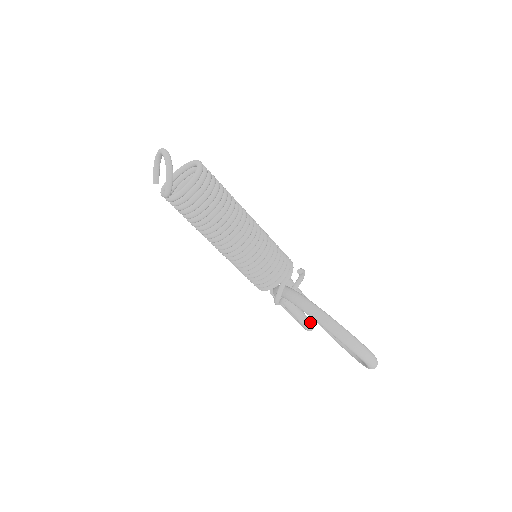
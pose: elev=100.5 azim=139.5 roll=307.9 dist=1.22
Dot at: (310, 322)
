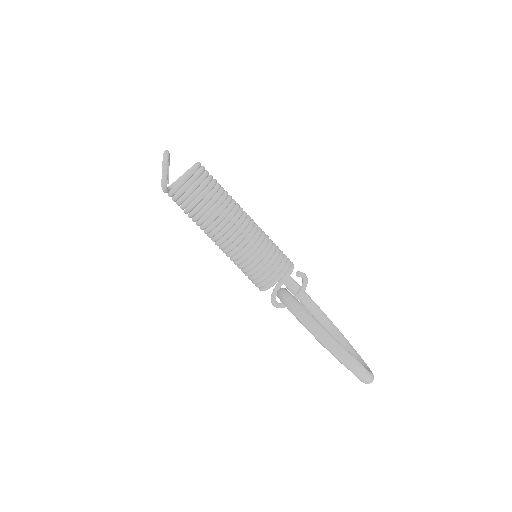
Dot at: occluded
